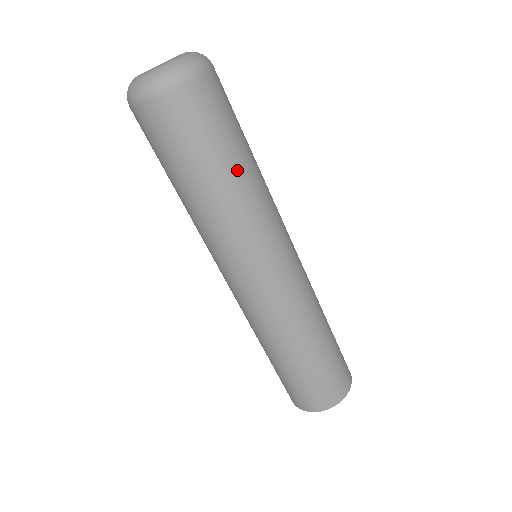
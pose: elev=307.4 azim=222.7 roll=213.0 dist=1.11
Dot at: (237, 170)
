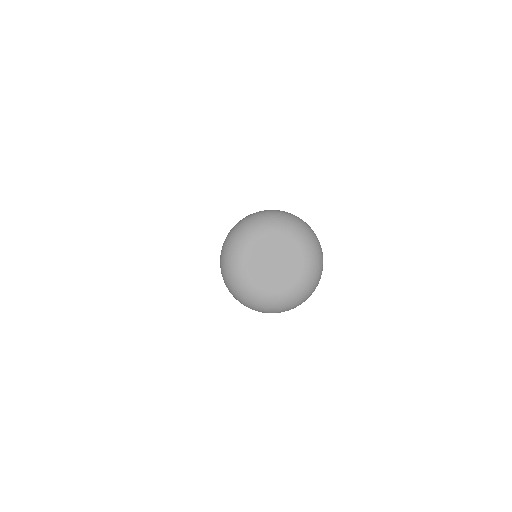
Dot at: occluded
